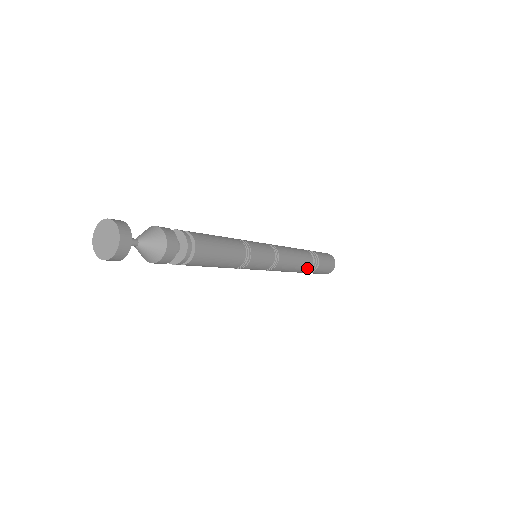
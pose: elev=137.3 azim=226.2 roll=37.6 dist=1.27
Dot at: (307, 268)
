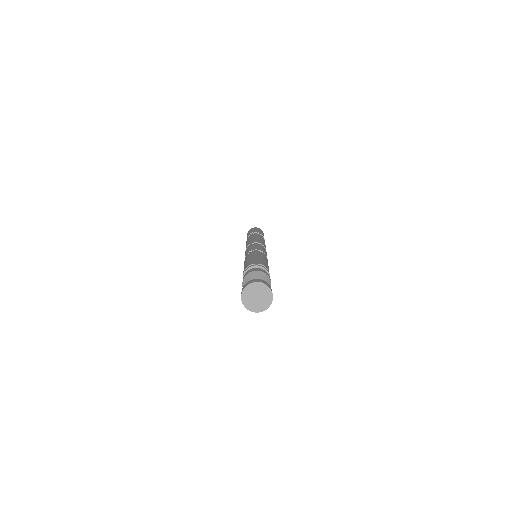
Dot at: occluded
